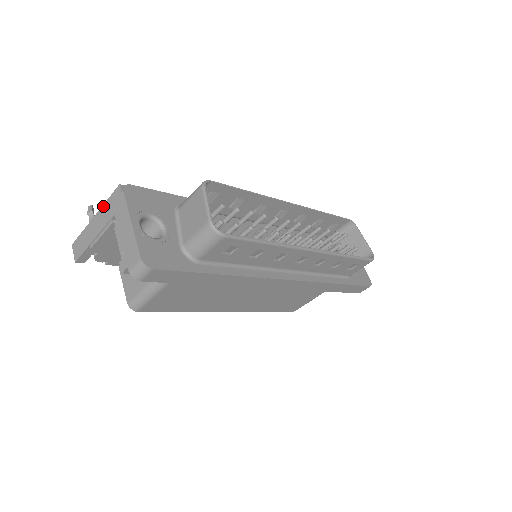
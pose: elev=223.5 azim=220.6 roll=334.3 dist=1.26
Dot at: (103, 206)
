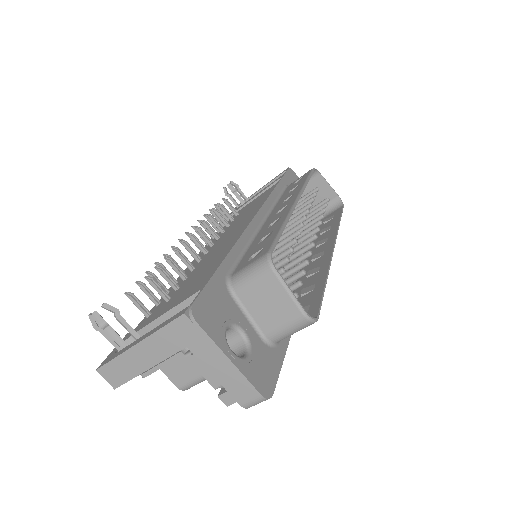
Dot at: (155, 335)
